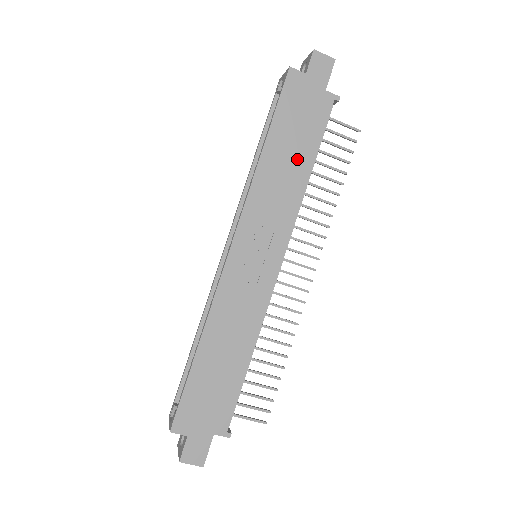
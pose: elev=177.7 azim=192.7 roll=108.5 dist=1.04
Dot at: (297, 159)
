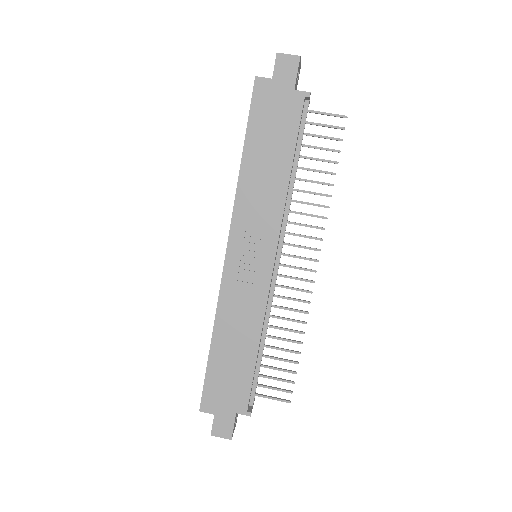
Dot at: (275, 163)
